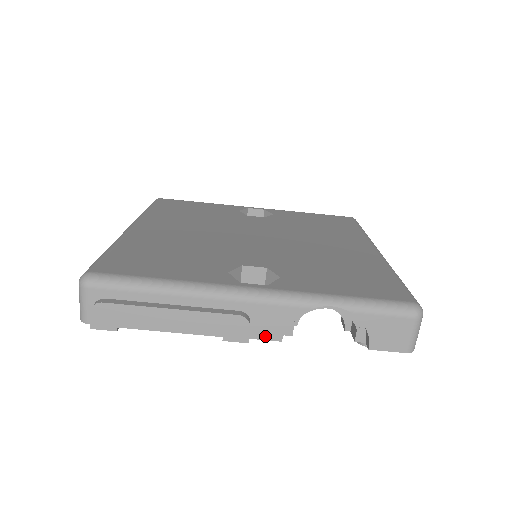
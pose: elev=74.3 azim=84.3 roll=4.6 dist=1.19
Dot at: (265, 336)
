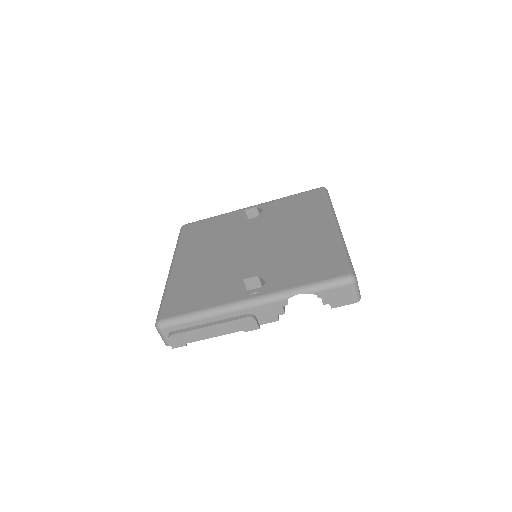
Dot at: (268, 321)
